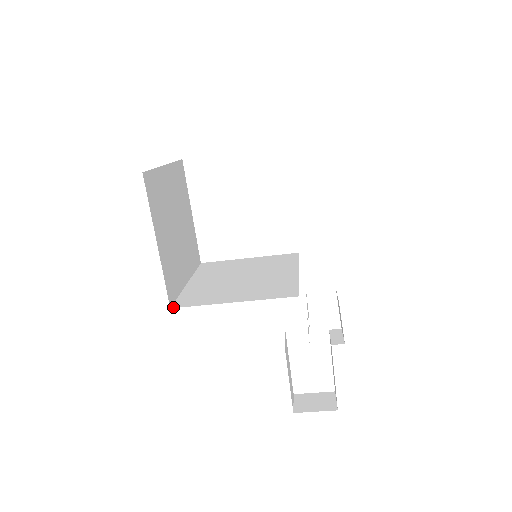
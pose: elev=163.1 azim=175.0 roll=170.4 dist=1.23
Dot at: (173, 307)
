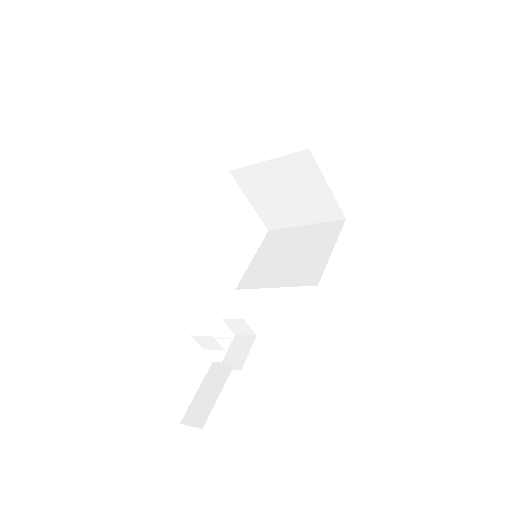
Dot at: occluded
